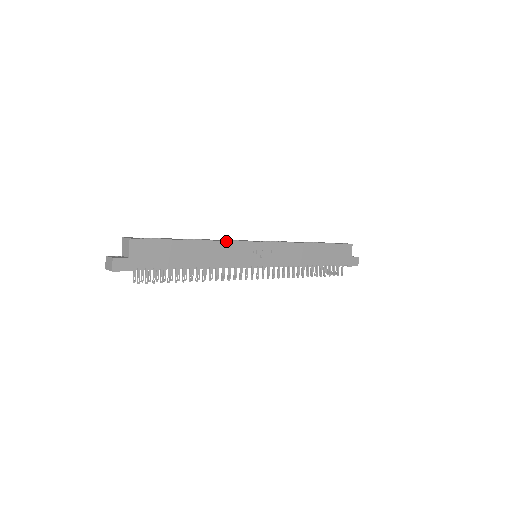
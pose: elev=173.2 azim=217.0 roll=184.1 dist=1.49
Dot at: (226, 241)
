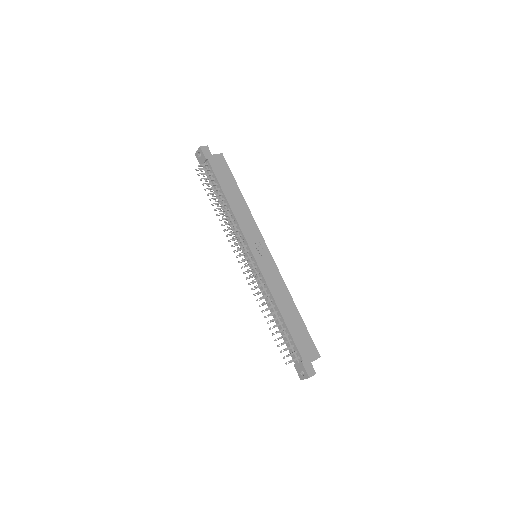
Dot at: occluded
